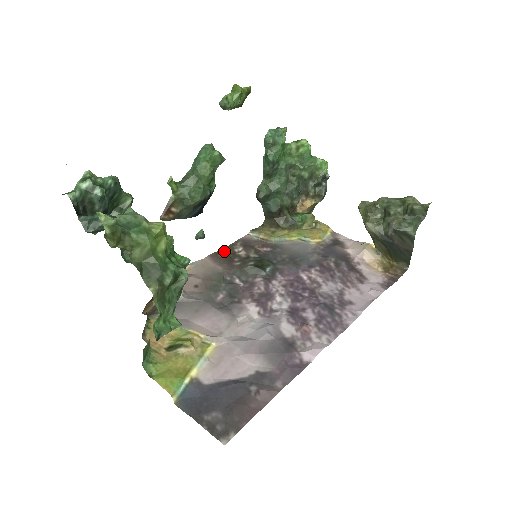
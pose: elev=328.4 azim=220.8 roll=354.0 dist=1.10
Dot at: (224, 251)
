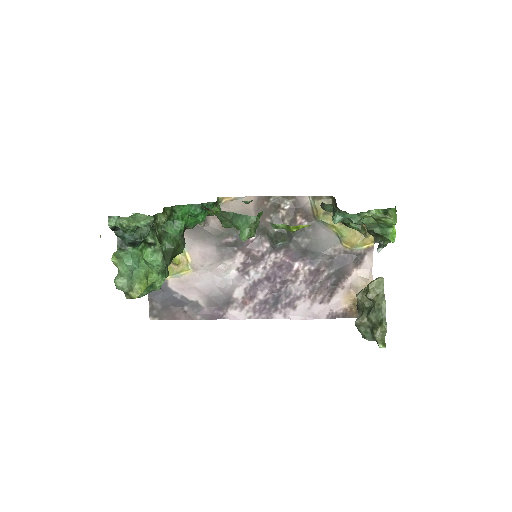
Dot at: (274, 199)
